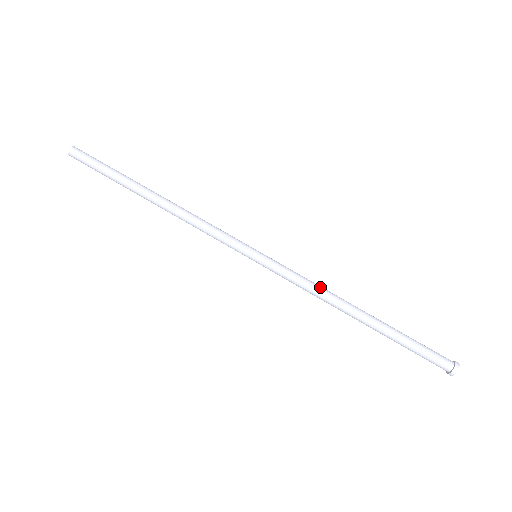
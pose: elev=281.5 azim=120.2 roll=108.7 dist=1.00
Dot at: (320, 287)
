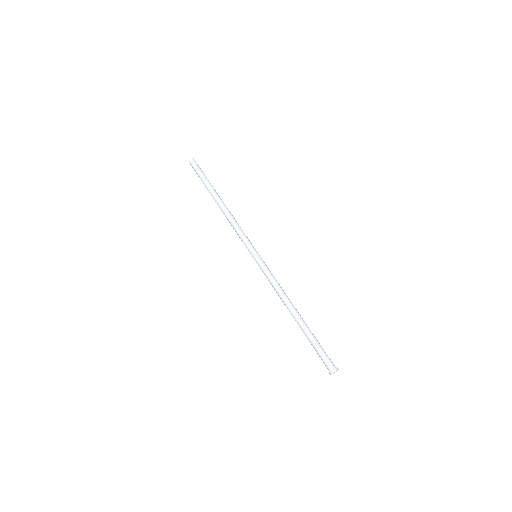
Dot at: occluded
